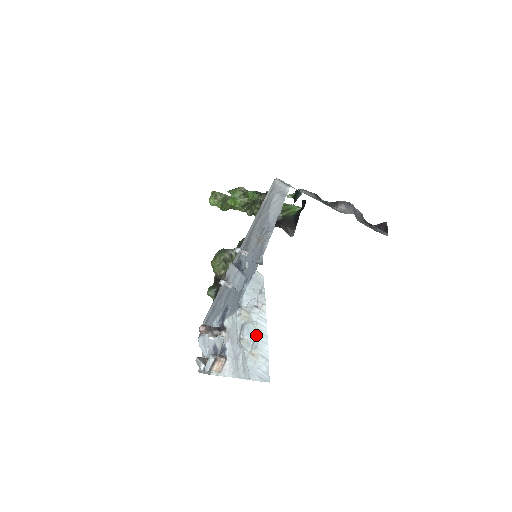
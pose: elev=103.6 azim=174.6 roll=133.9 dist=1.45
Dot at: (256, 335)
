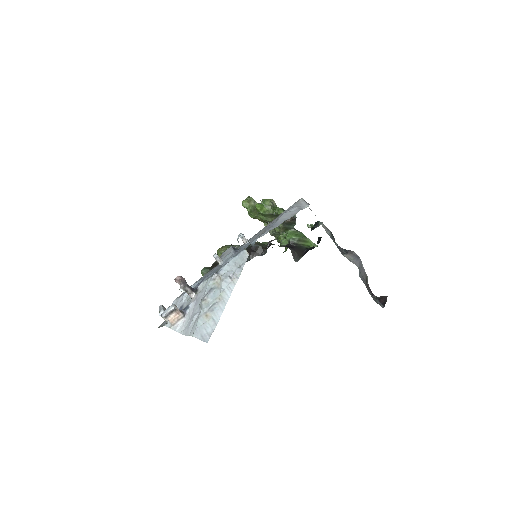
Dot at: (218, 300)
